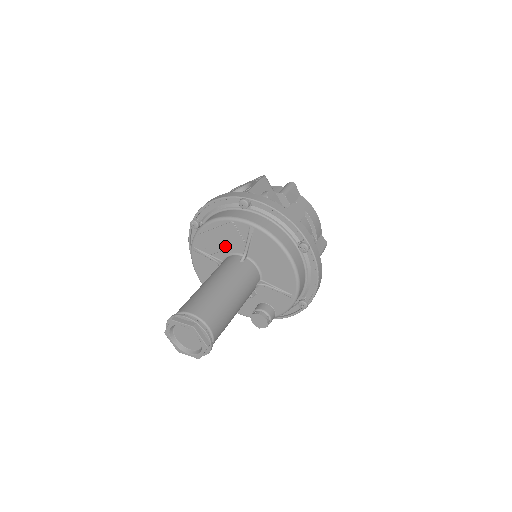
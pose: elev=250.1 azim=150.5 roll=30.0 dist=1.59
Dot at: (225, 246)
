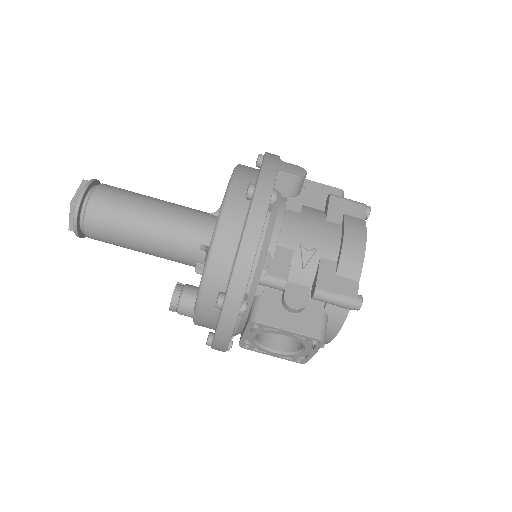
Dot at: occluded
